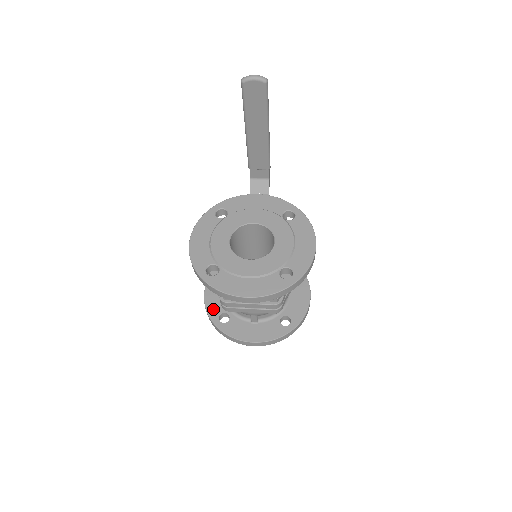
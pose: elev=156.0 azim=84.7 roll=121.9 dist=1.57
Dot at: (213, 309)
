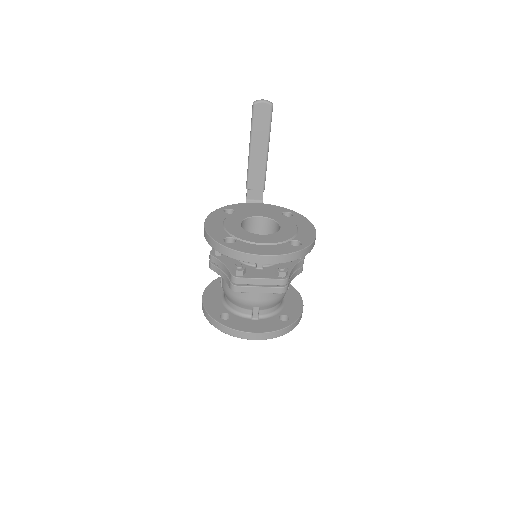
Dot at: (213, 310)
